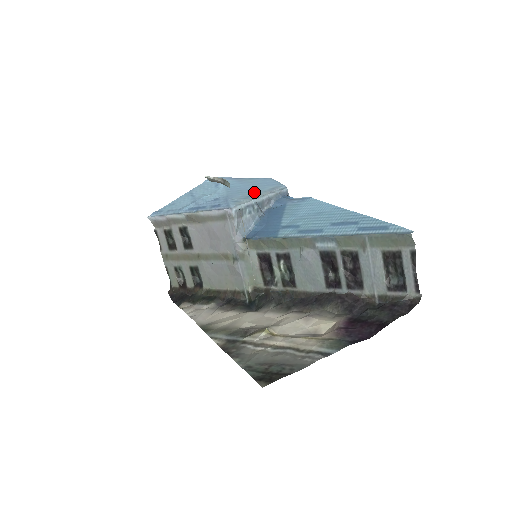
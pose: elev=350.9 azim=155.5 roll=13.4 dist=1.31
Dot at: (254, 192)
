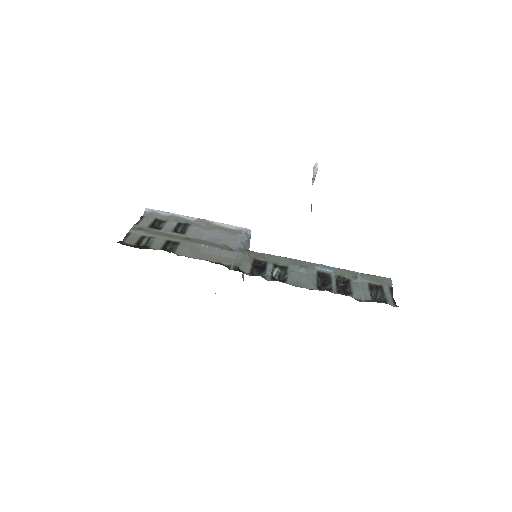
Dot at: occluded
